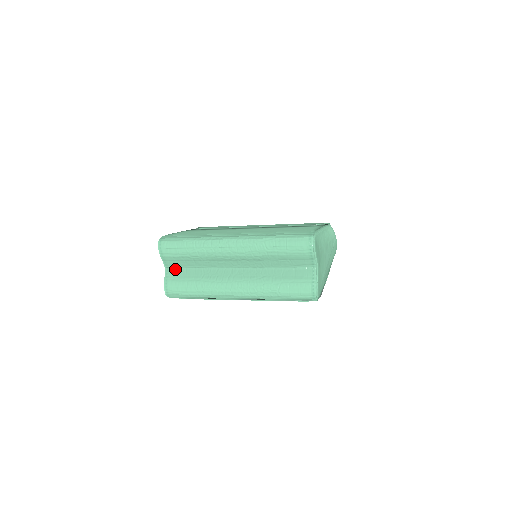
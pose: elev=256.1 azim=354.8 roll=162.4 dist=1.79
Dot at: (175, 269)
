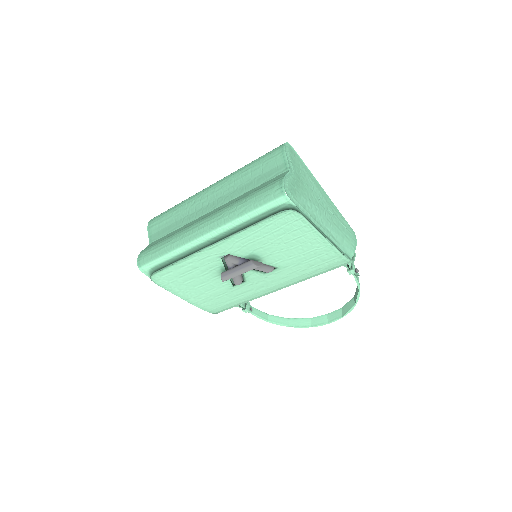
Dot at: (157, 240)
